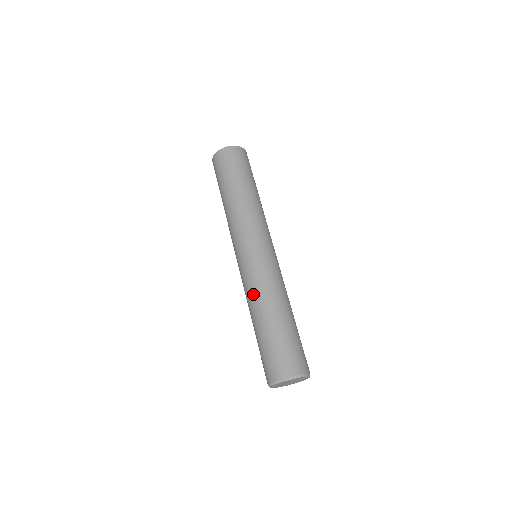
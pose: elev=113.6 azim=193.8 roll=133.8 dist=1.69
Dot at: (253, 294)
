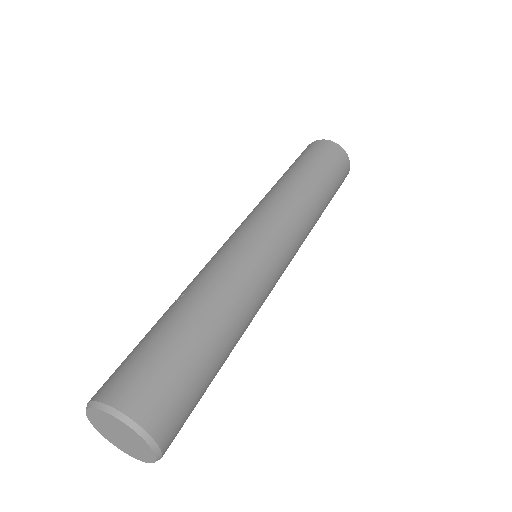
Dot at: (195, 277)
